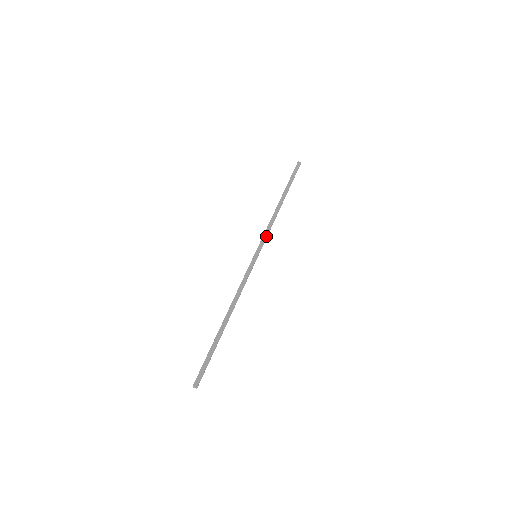
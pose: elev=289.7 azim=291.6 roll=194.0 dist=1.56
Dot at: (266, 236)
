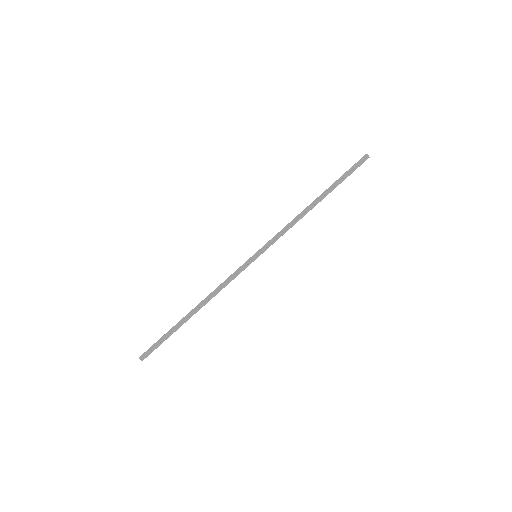
Dot at: (276, 237)
